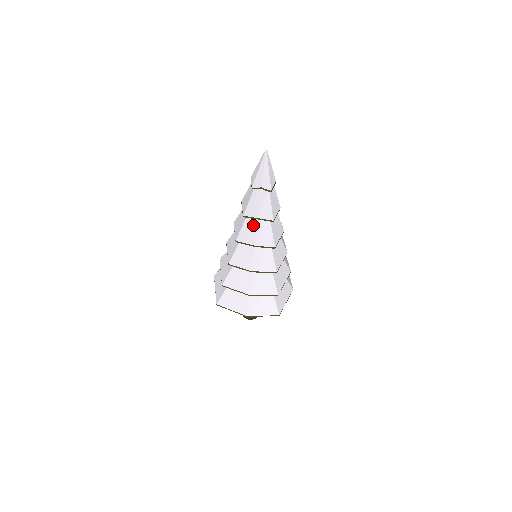
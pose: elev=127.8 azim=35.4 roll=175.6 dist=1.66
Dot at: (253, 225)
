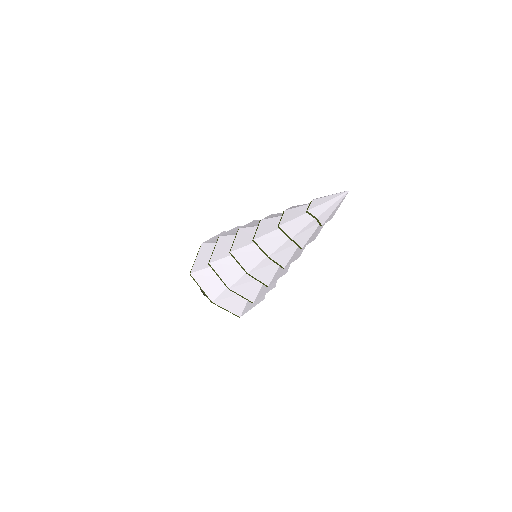
Dot at: (281, 239)
